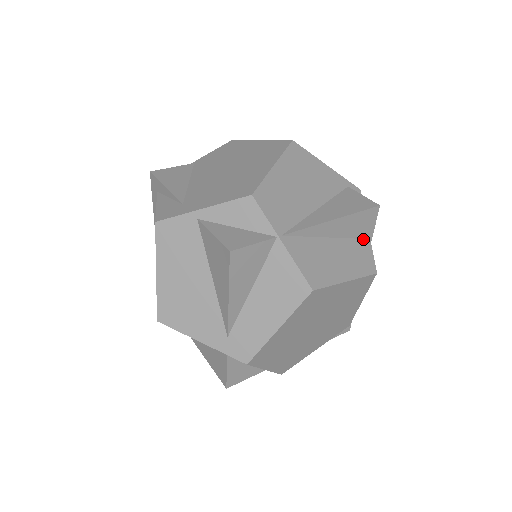
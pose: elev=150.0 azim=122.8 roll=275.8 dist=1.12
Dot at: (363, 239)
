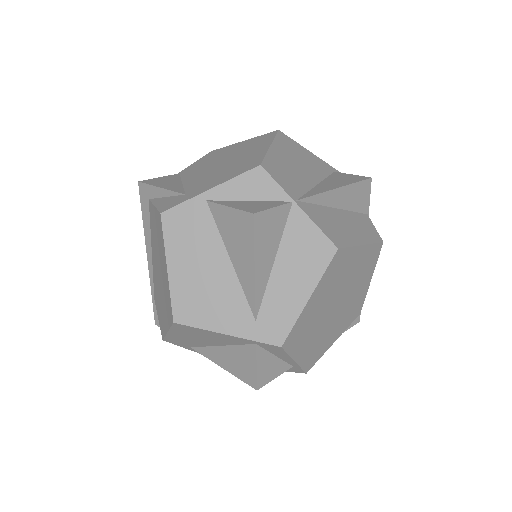
Dot at: (362, 213)
